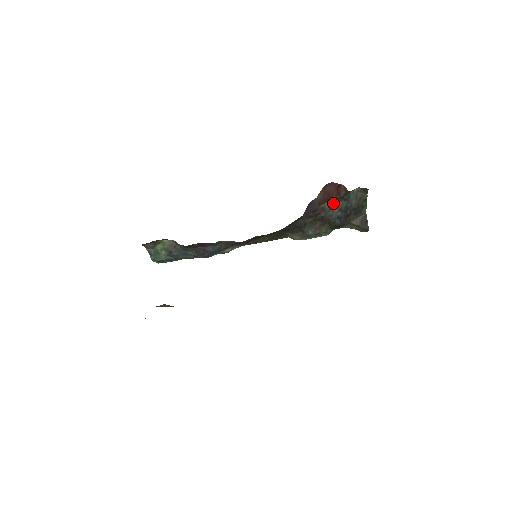
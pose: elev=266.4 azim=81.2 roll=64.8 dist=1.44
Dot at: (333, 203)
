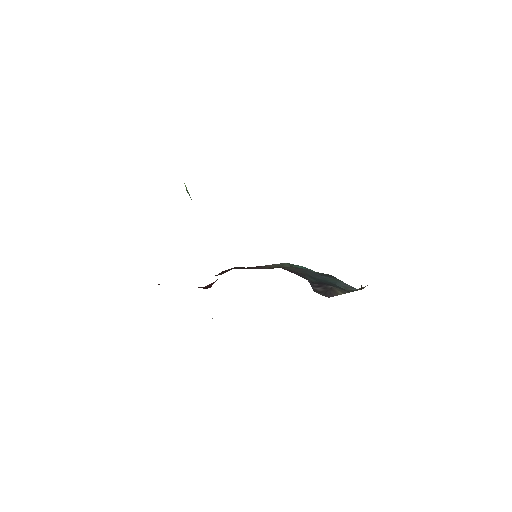
Dot at: occluded
